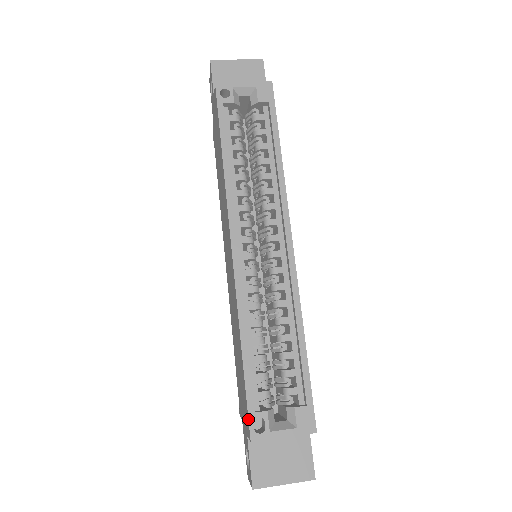
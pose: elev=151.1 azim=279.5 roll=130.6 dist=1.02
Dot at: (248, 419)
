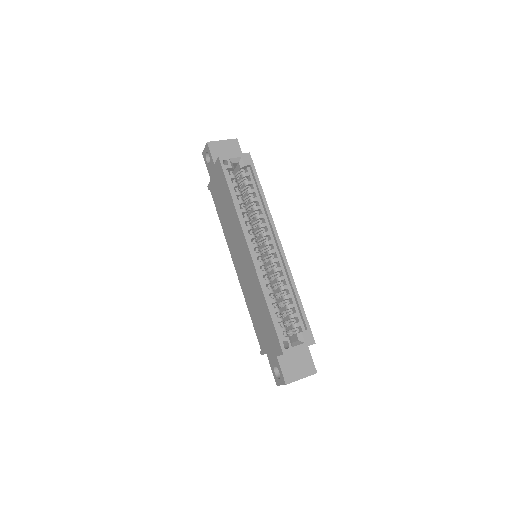
Dot at: (279, 343)
